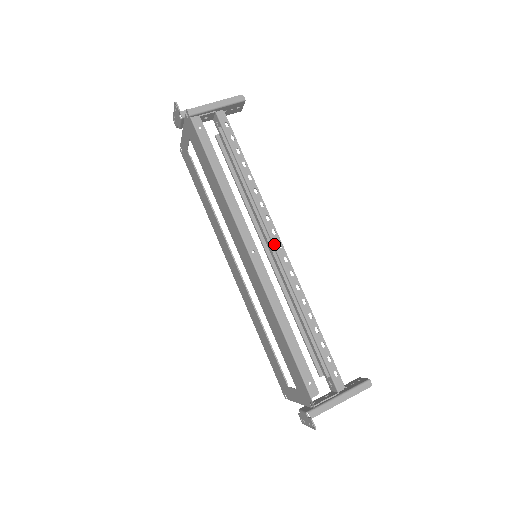
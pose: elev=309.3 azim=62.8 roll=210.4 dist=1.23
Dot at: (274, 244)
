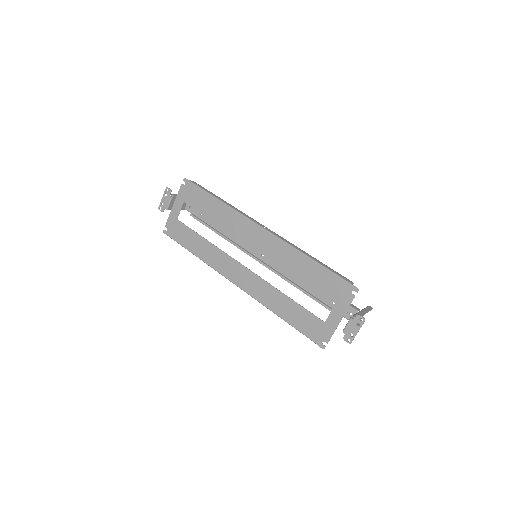
Dot at: occluded
